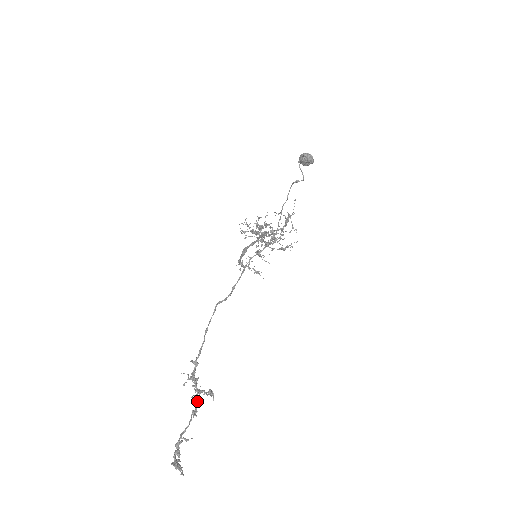
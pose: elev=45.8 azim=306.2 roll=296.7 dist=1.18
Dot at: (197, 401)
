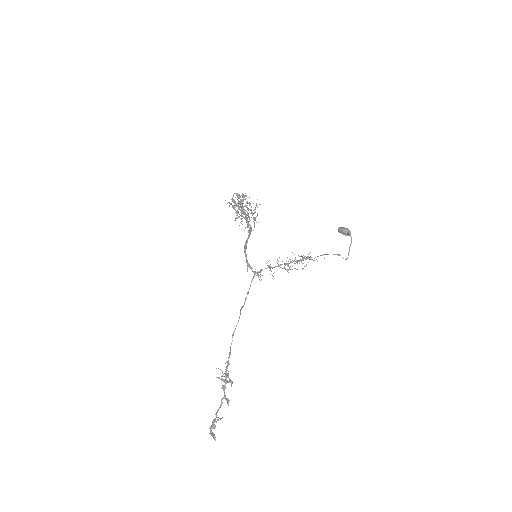
Dot at: occluded
